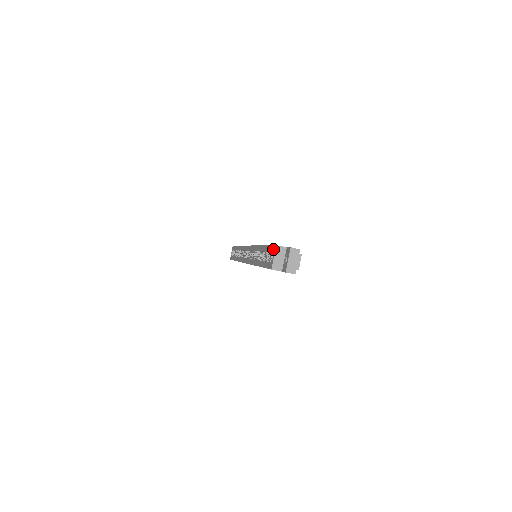
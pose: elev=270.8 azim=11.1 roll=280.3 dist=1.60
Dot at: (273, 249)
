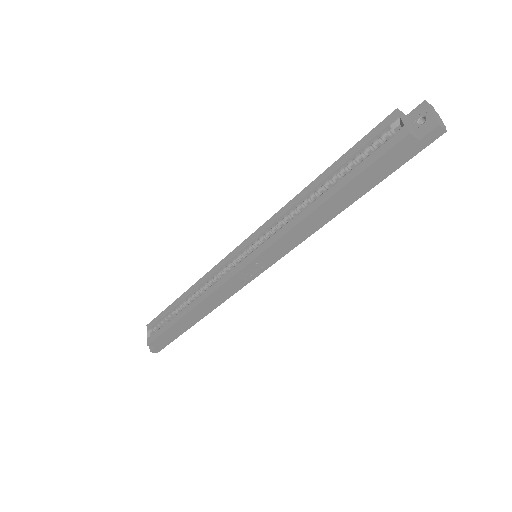
Dot at: (388, 121)
